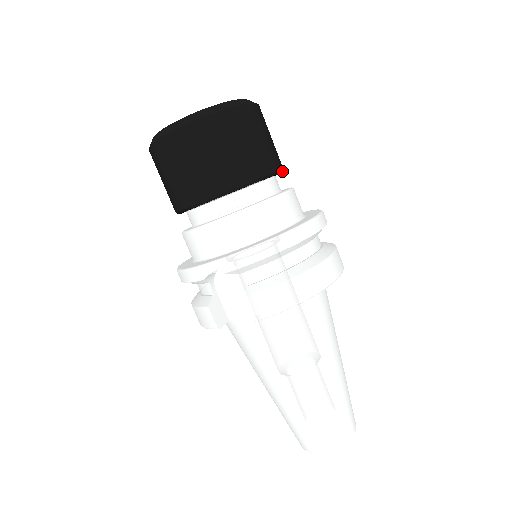
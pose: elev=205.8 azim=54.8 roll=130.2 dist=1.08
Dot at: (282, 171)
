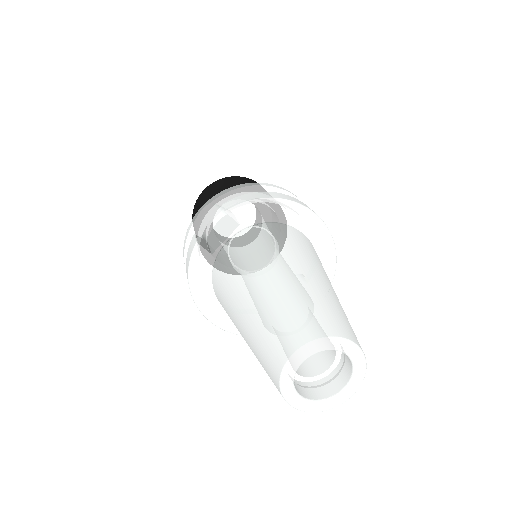
Dot at: occluded
